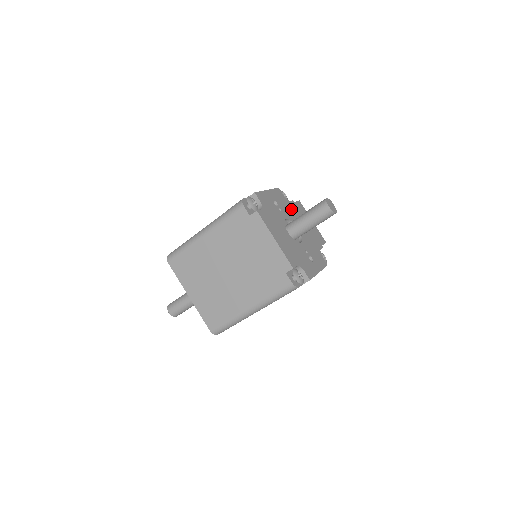
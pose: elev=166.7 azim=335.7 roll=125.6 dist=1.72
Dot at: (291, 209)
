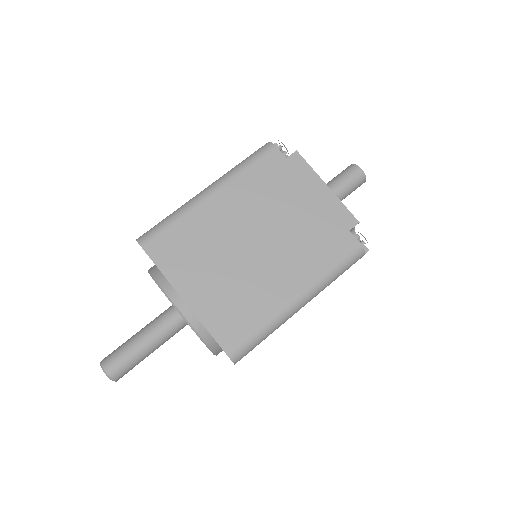
Dot at: occluded
